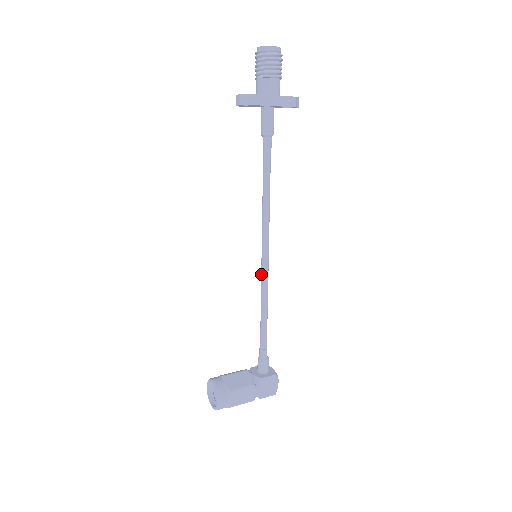
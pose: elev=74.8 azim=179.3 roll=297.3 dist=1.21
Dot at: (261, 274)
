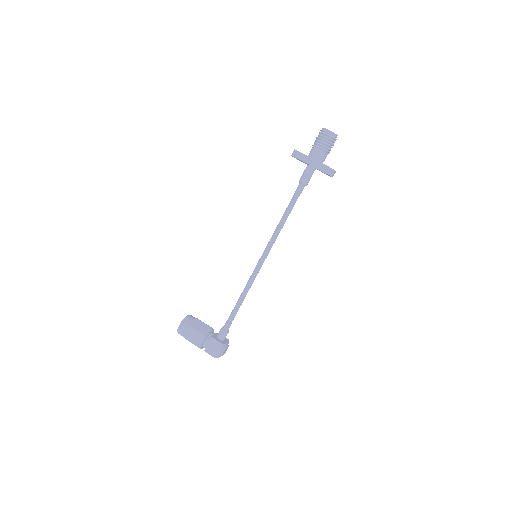
Dot at: (253, 271)
